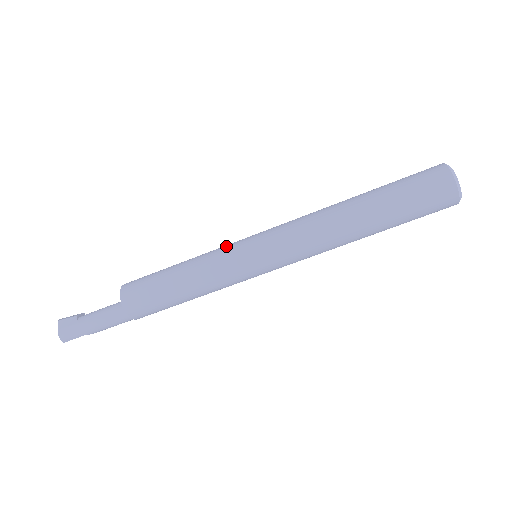
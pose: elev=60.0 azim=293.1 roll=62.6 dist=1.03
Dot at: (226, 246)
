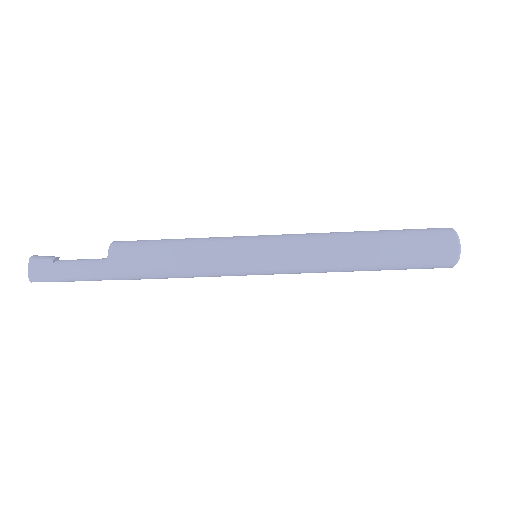
Dot at: (231, 239)
